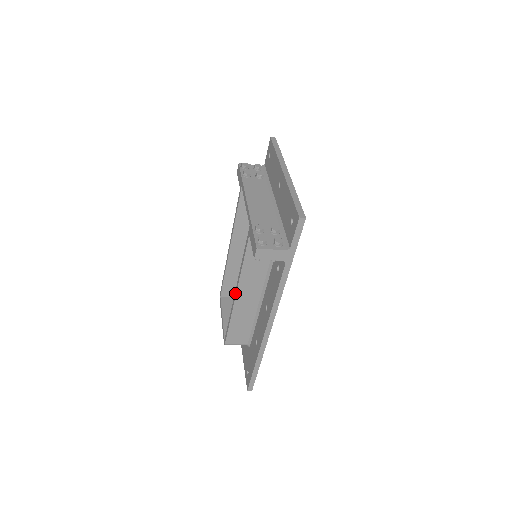
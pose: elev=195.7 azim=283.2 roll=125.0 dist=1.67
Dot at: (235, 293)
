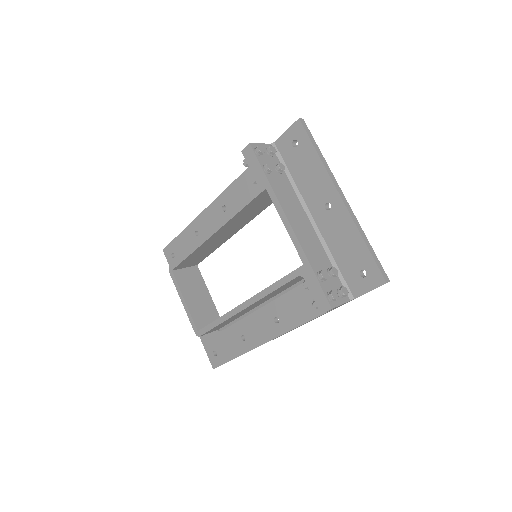
Dot at: (242, 307)
